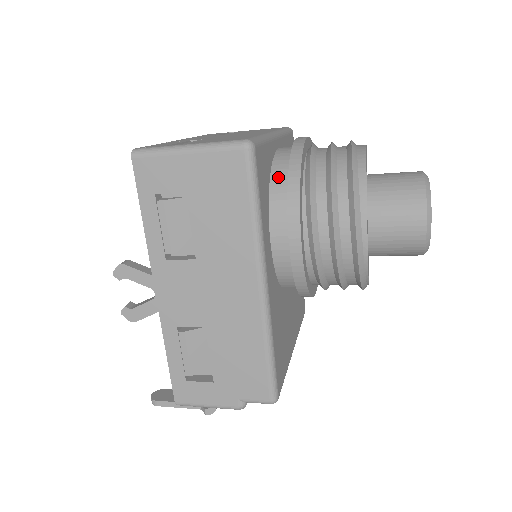
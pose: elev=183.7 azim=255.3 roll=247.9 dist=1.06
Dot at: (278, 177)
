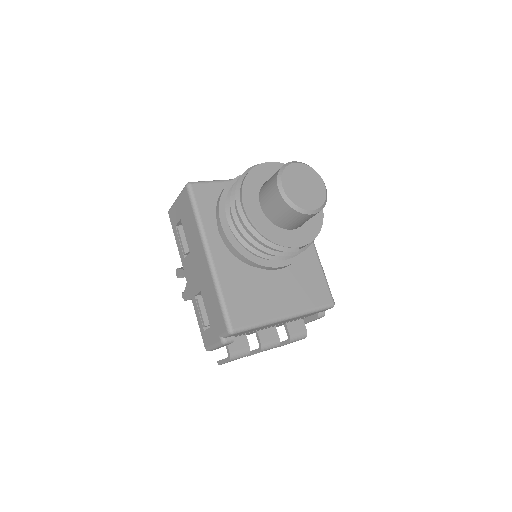
Dot at: occluded
